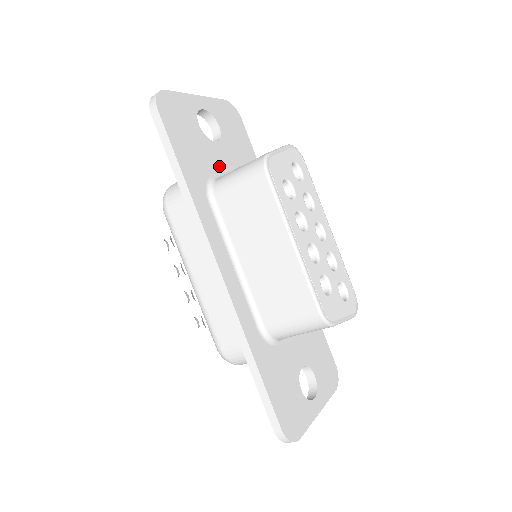
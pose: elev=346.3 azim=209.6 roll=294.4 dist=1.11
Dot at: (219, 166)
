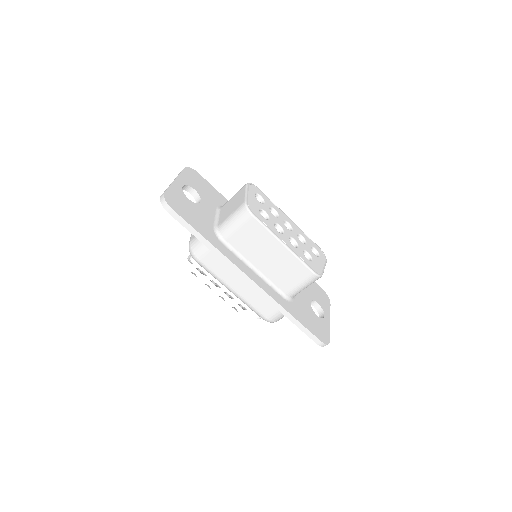
Dot at: (211, 216)
